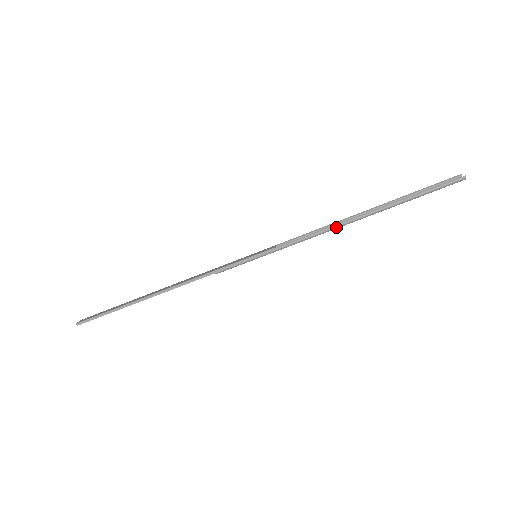
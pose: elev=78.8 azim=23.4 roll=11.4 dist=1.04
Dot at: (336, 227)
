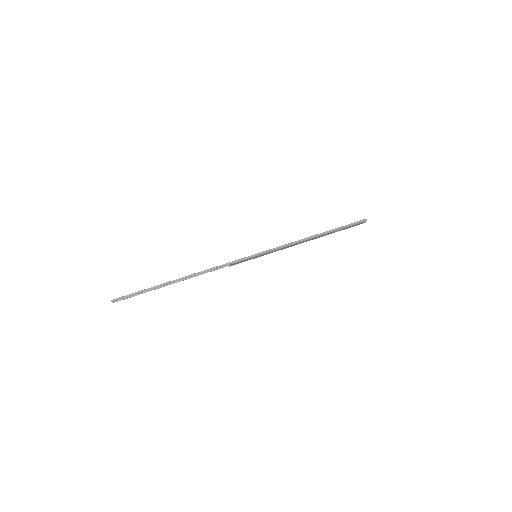
Dot at: (305, 239)
